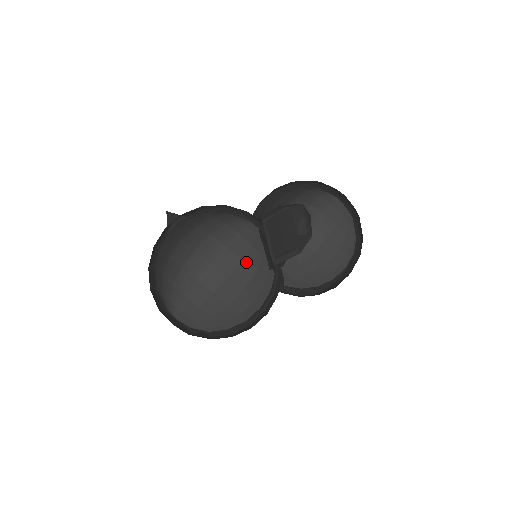
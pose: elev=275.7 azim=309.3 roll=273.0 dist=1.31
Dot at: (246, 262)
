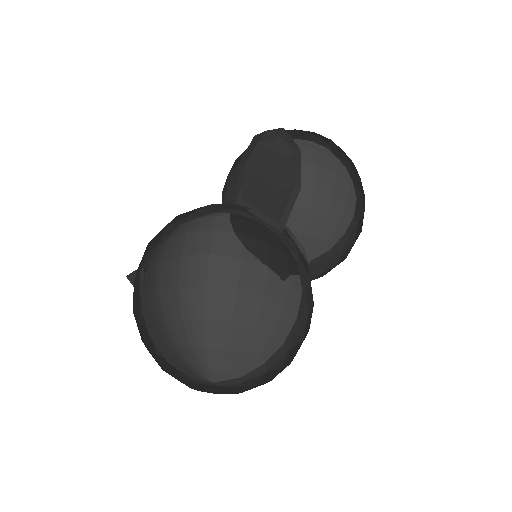
Dot at: (249, 235)
